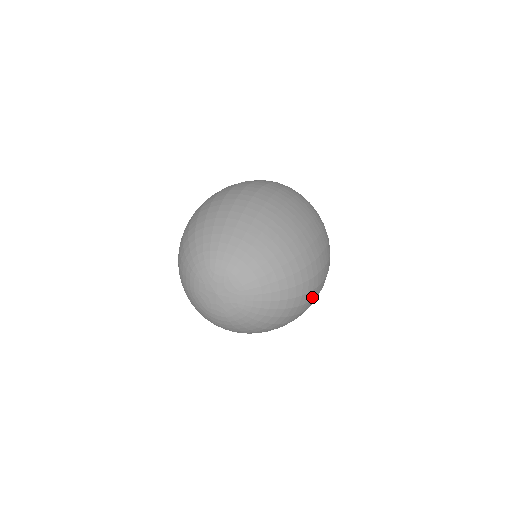
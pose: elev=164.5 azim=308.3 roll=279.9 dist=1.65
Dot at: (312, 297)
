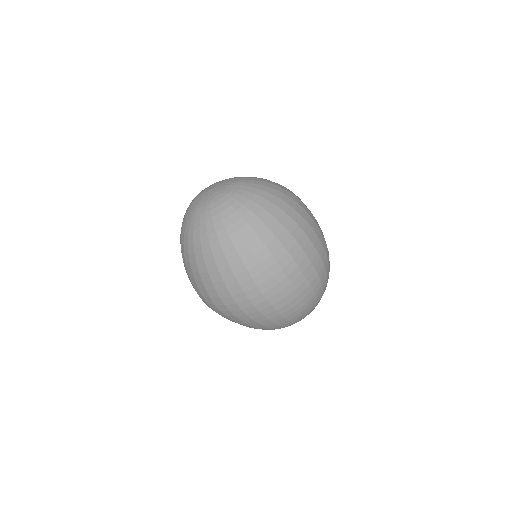
Dot at: (303, 203)
